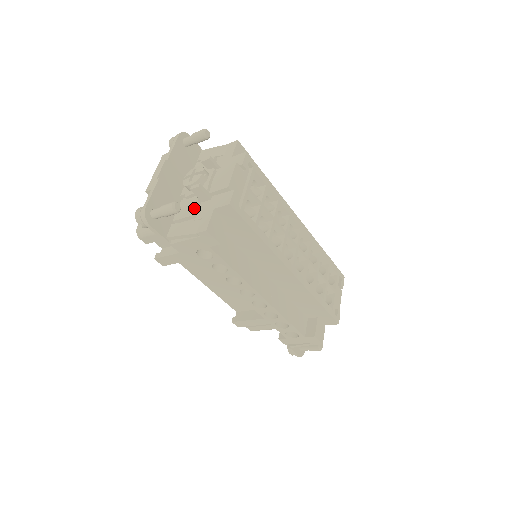
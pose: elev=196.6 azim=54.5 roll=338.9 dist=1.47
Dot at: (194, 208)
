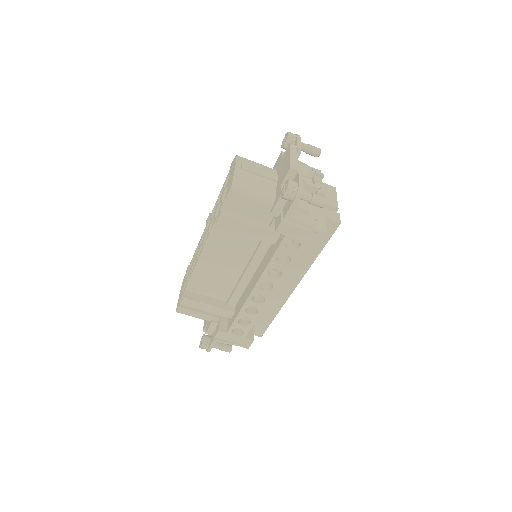
Dot at: (310, 206)
